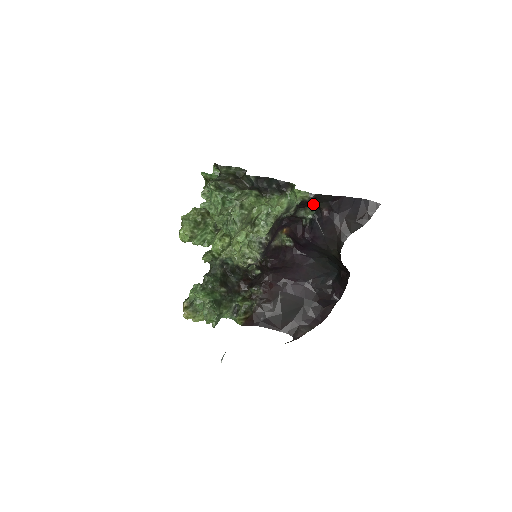
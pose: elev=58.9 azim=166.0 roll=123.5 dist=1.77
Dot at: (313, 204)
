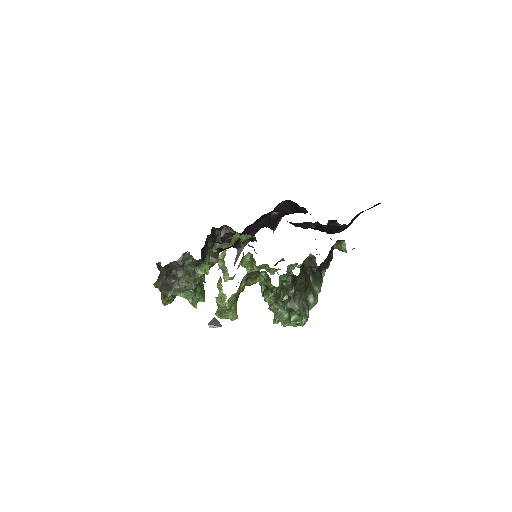
Dot at: occluded
